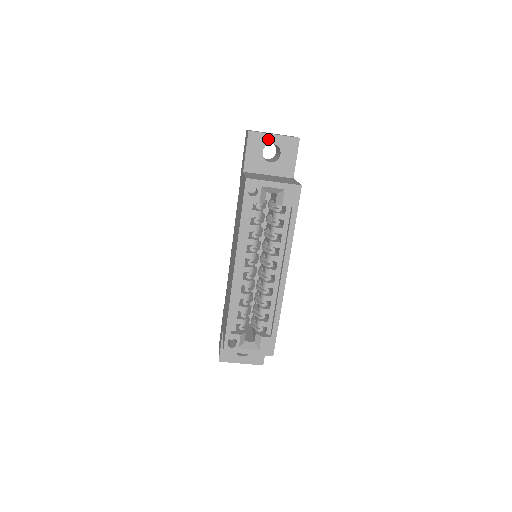
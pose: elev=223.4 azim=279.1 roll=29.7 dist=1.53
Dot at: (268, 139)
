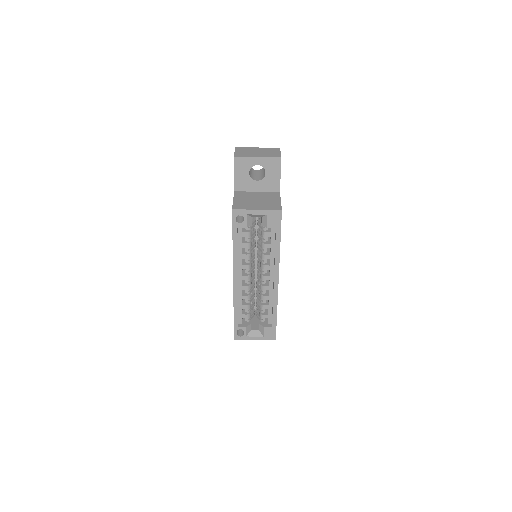
Dot at: (252, 162)
